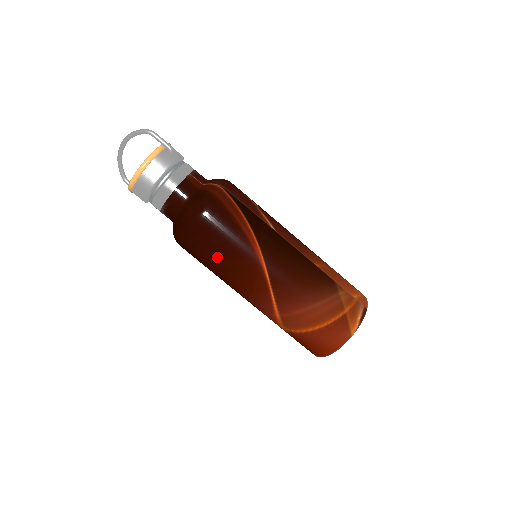
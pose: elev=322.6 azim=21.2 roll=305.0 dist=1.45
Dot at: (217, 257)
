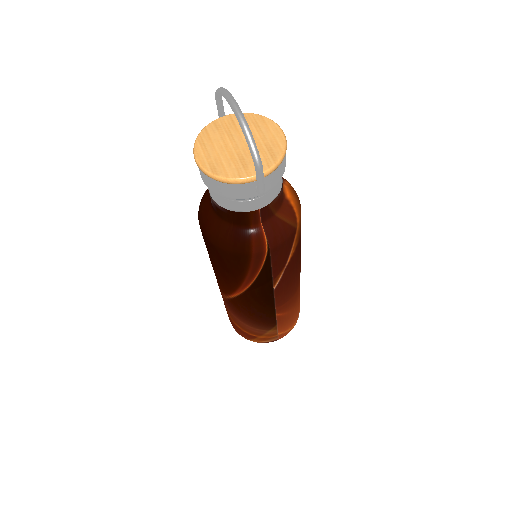
Dot at: (210, 257)
